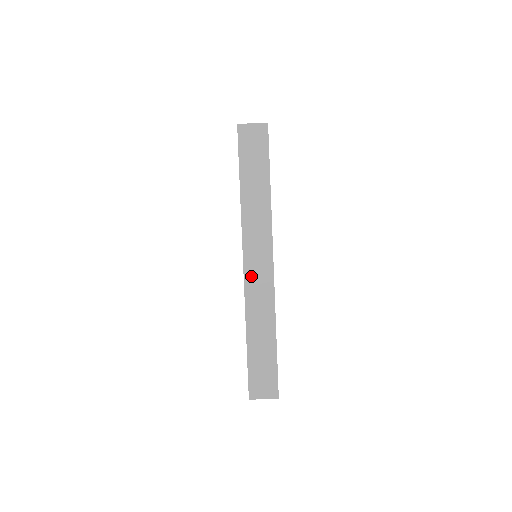
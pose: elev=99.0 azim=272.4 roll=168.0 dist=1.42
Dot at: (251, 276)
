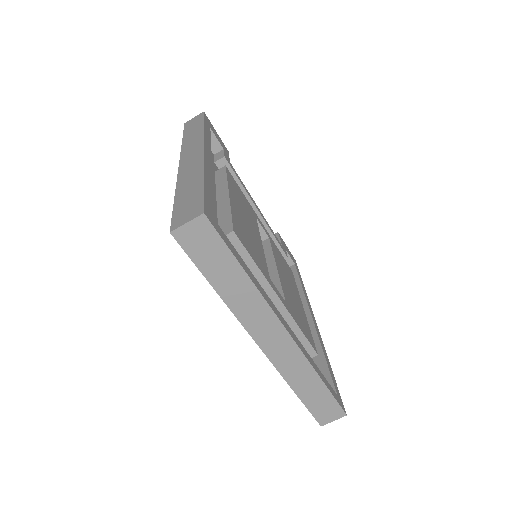
Dot at: (272, 351)
